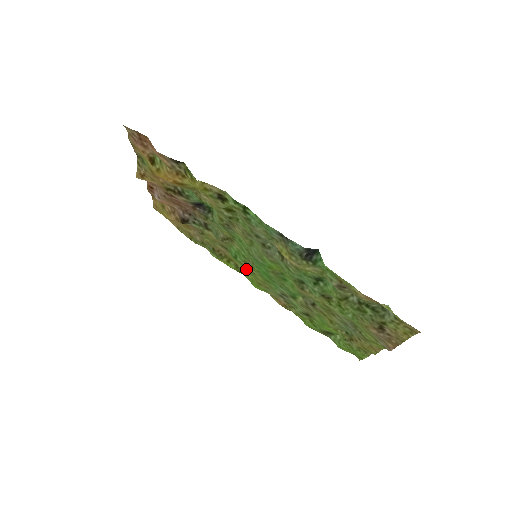
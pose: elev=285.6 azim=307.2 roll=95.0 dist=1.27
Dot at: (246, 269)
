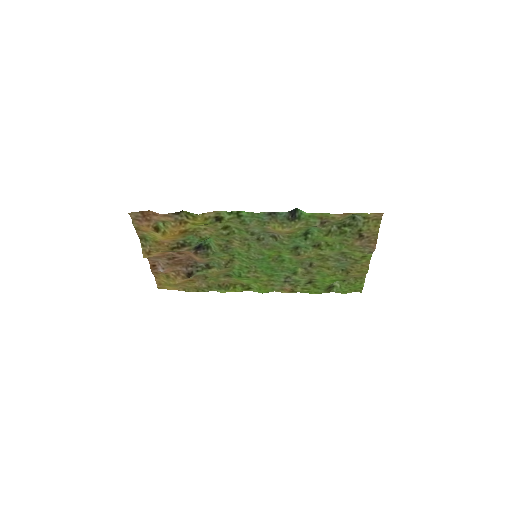
Dot at: (251, 280)
